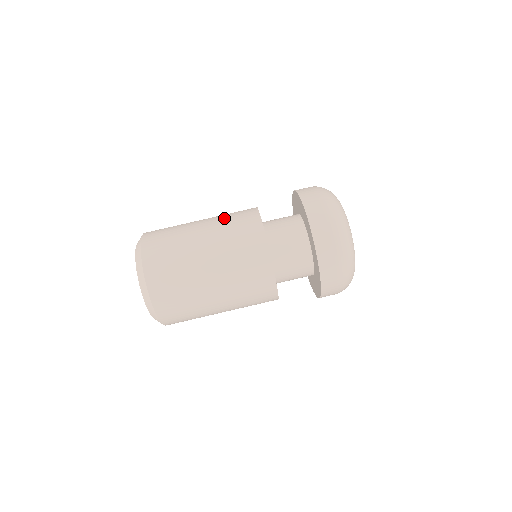
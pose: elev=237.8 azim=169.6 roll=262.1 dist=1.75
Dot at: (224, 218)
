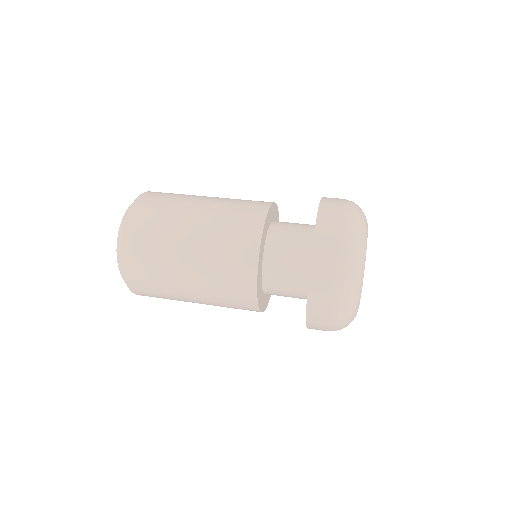
Dot at: (217, 241)
